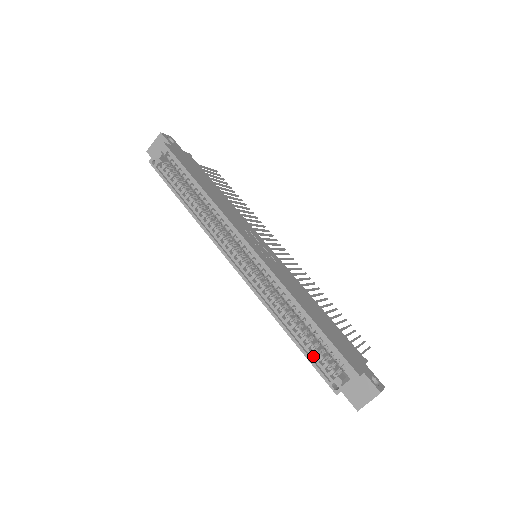
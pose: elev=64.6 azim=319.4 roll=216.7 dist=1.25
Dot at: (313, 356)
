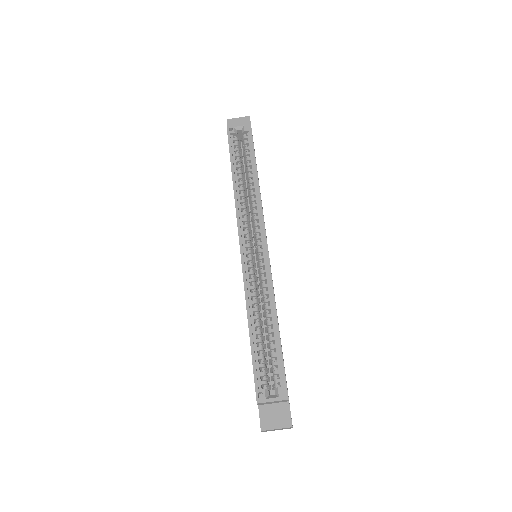
Dot at: (258, 359)
